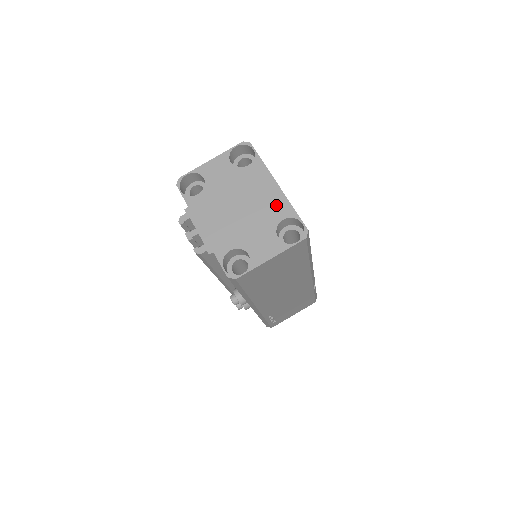
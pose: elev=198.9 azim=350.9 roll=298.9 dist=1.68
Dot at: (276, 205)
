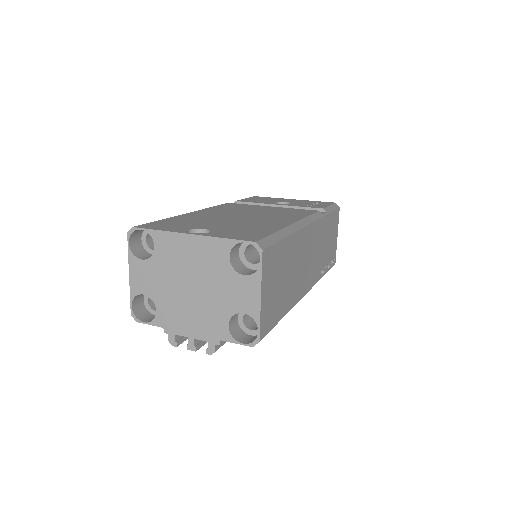
Dot at: (210, 252)
